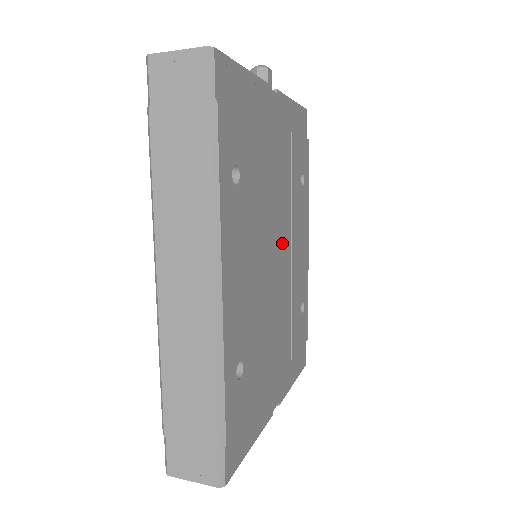
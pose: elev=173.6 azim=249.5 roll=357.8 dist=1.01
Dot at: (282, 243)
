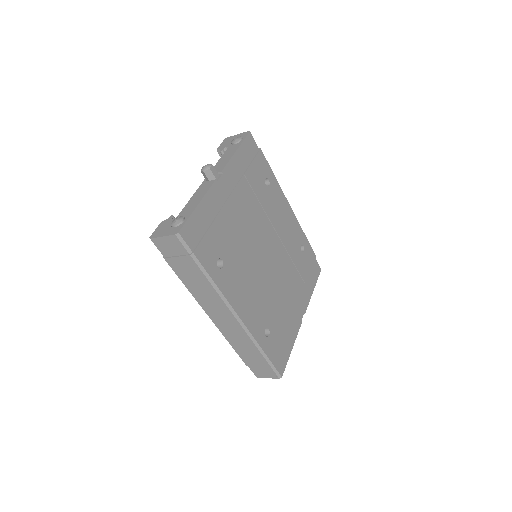
Dot at: (268, 241)
